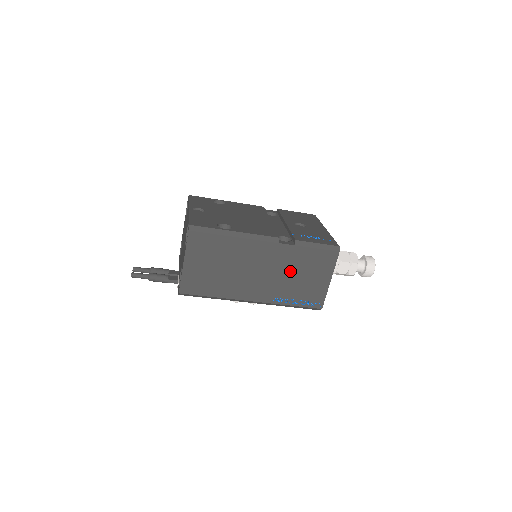
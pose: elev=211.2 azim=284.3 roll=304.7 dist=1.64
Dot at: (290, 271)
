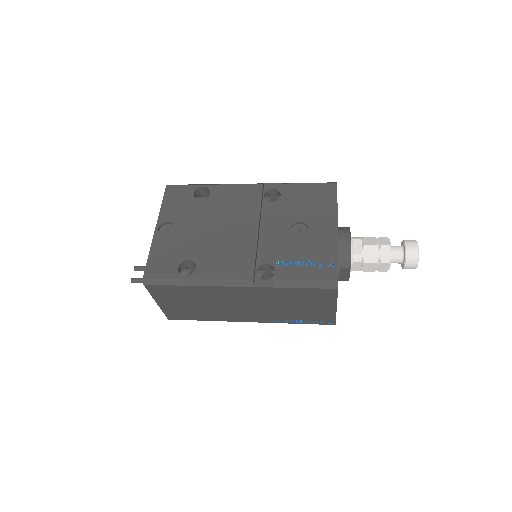
Dot at: (280, 304)
